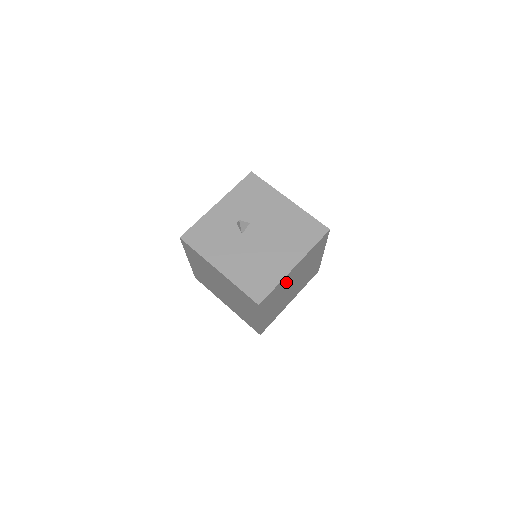
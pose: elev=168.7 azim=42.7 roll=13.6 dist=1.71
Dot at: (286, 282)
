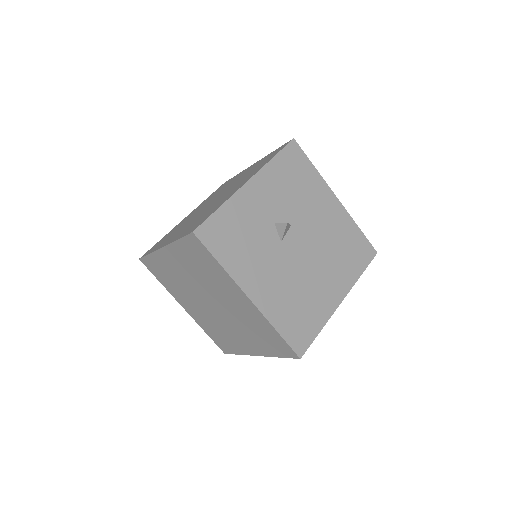
Dot at: occluded
